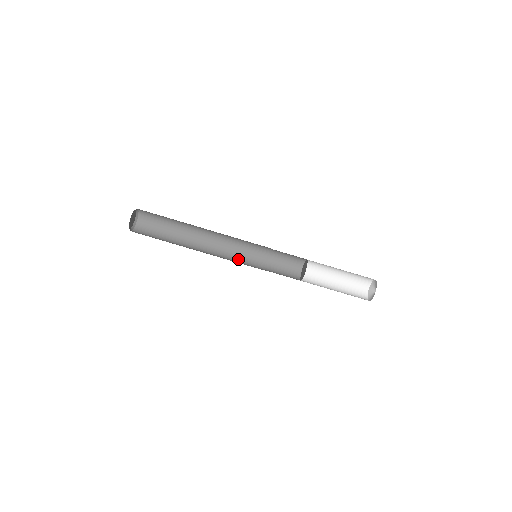
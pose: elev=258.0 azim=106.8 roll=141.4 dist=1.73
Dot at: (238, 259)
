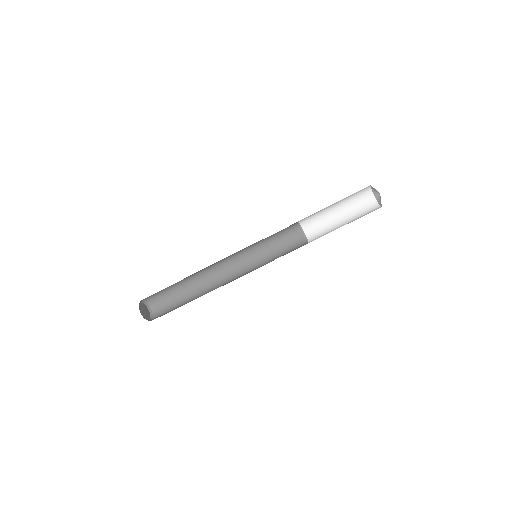
Dot at: (246, 268)
